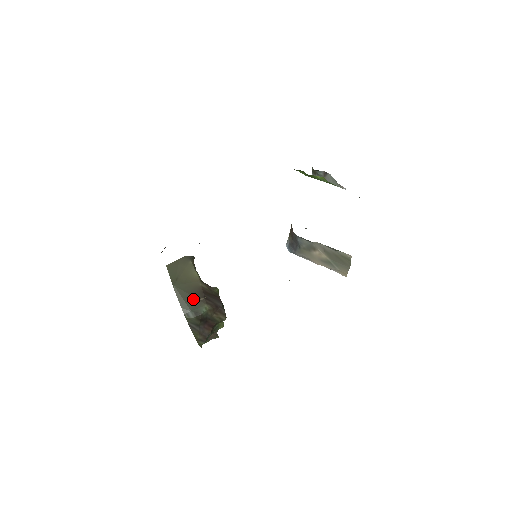
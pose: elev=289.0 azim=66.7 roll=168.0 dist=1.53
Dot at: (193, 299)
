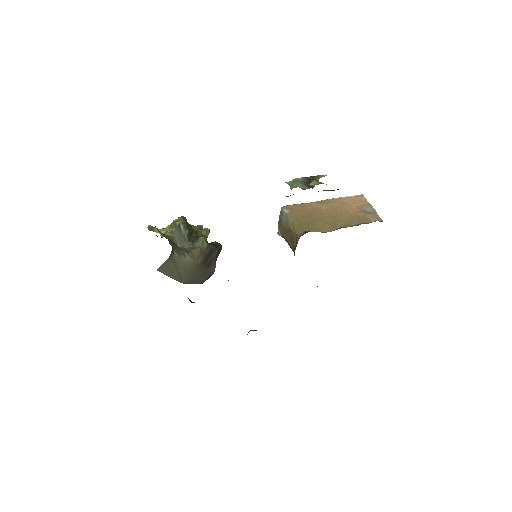
Dot at: (202, 275)
